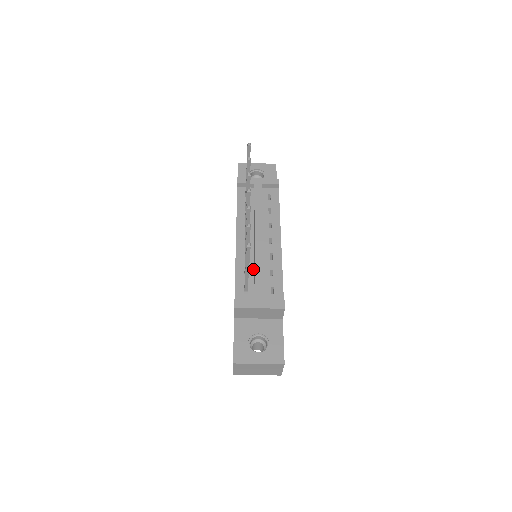
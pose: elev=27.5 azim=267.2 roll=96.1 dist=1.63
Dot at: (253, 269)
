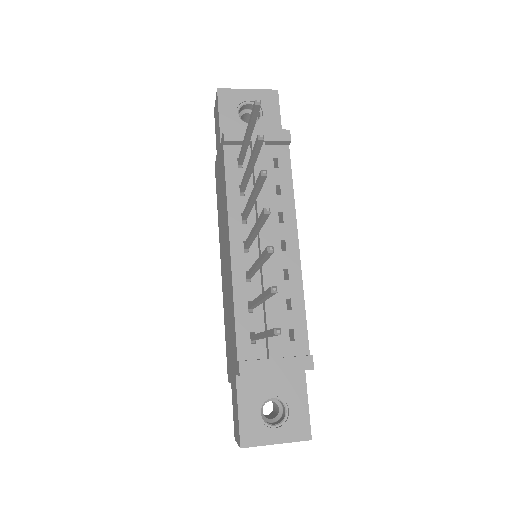
Dot at: occluded
